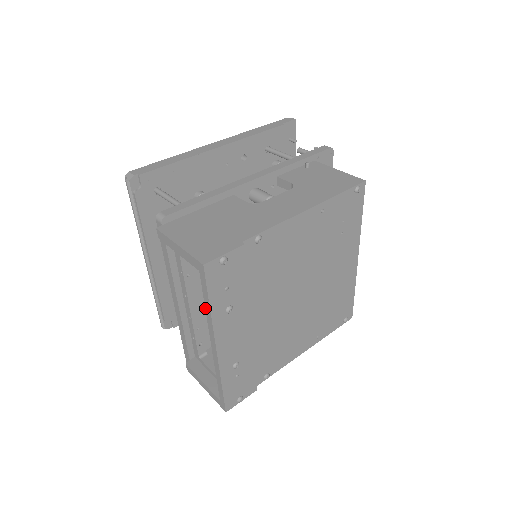
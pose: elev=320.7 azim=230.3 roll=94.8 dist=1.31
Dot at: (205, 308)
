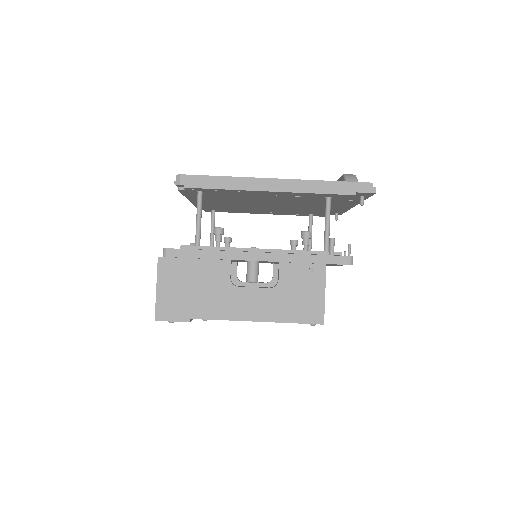
Dot at: occluded
